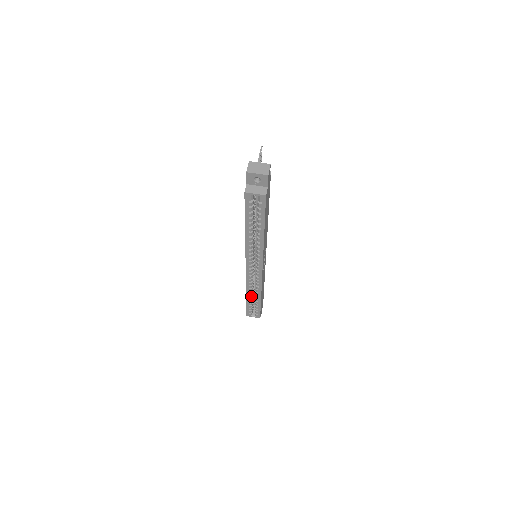
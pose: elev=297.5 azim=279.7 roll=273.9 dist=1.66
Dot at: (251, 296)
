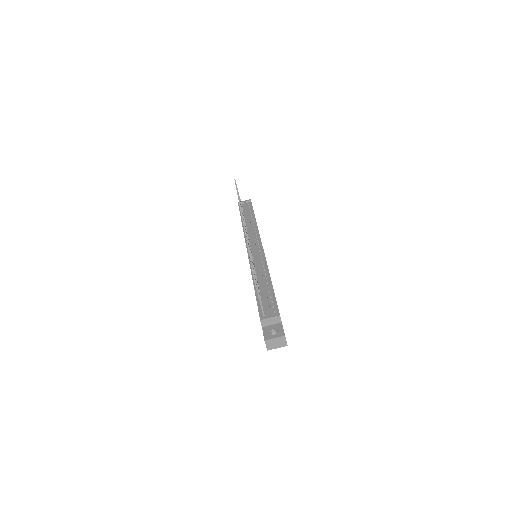
Dot at: occluded
